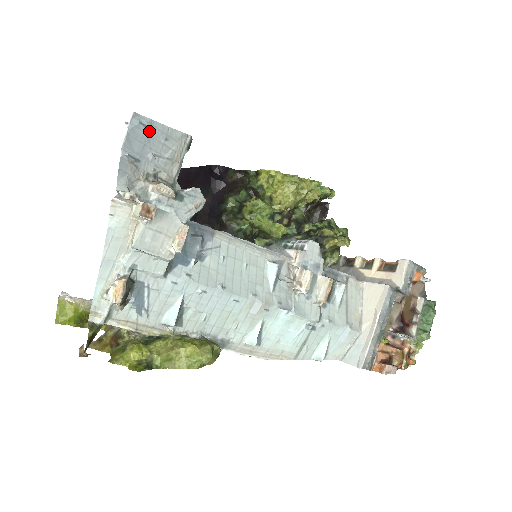
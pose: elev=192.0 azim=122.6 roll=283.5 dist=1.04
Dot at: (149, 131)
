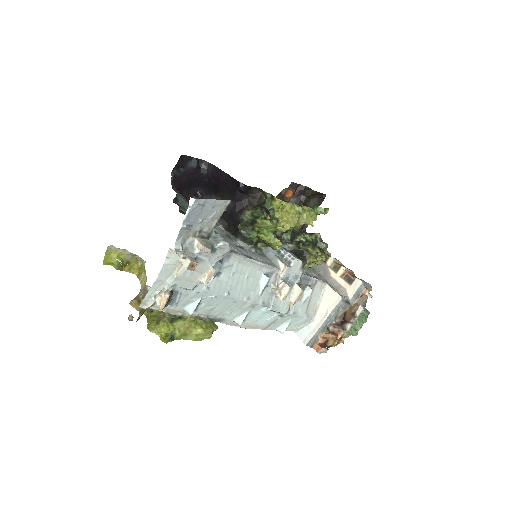
Dot at: (203, 207)
